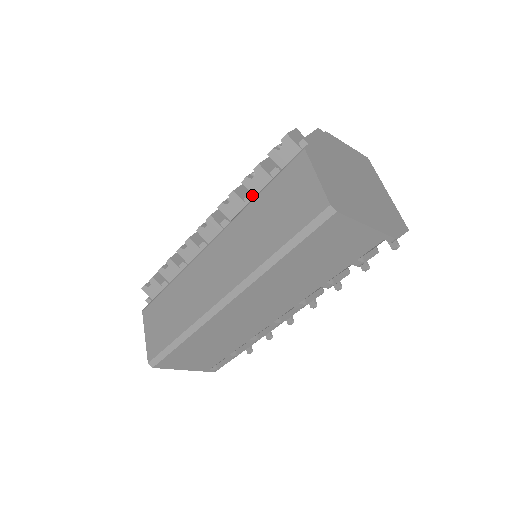
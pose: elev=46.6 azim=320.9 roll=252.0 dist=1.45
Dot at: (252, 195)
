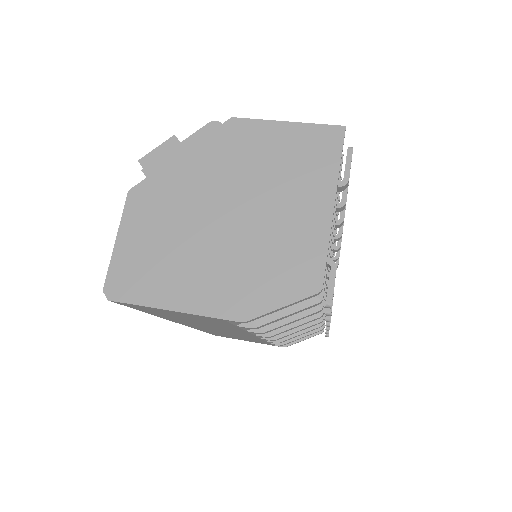
Dot at: occluded
